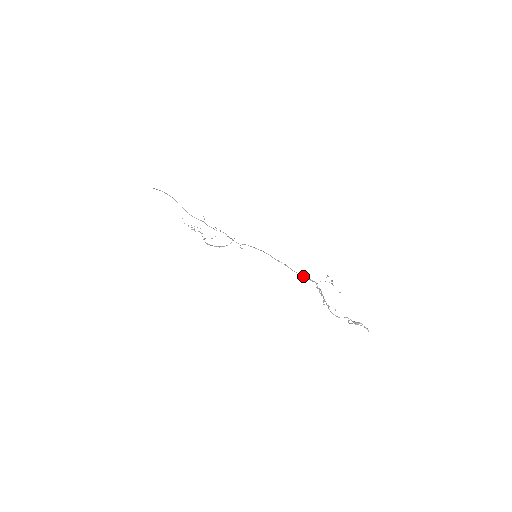
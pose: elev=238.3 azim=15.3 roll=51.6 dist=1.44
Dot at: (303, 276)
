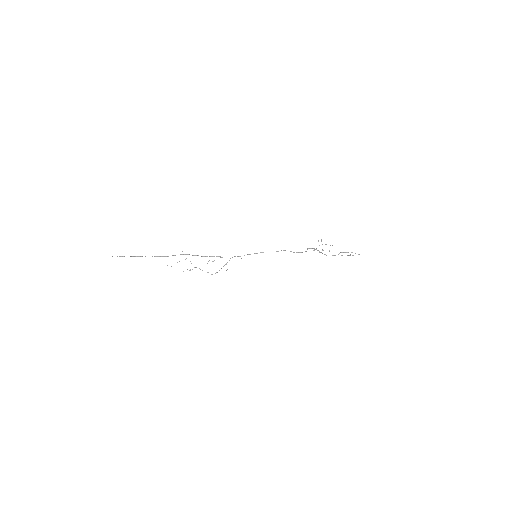
Dot at: occluded
